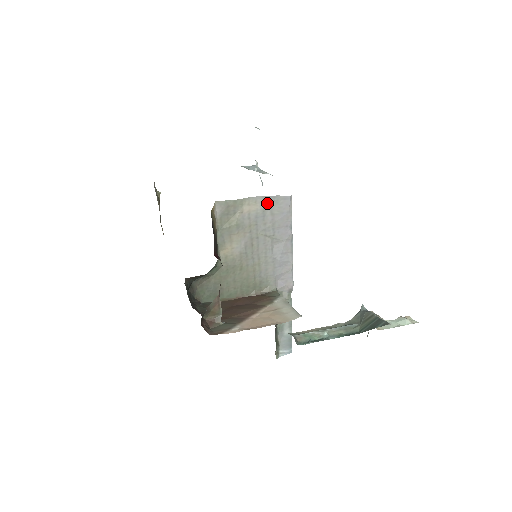
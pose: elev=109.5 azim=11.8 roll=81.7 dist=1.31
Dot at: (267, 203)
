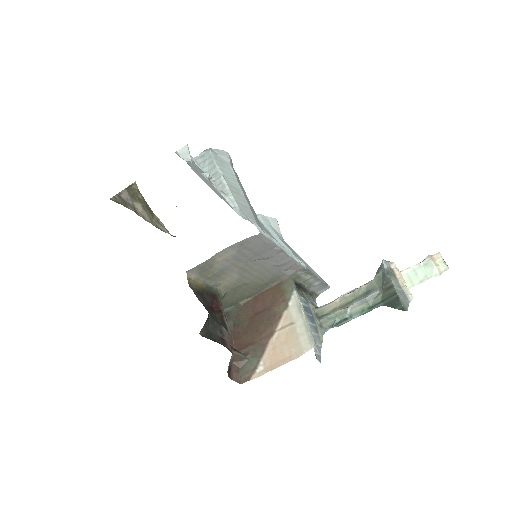
Dot at: (238, 247)
